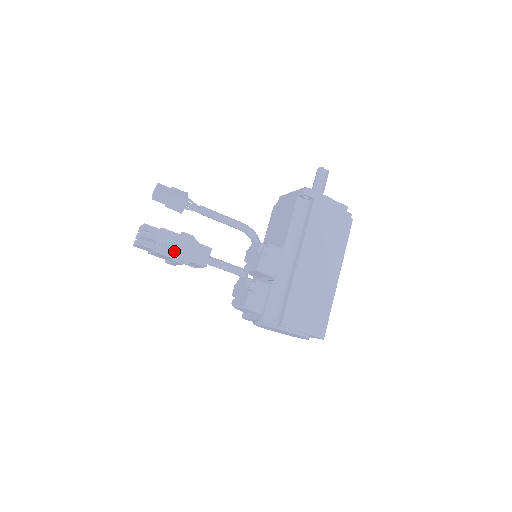
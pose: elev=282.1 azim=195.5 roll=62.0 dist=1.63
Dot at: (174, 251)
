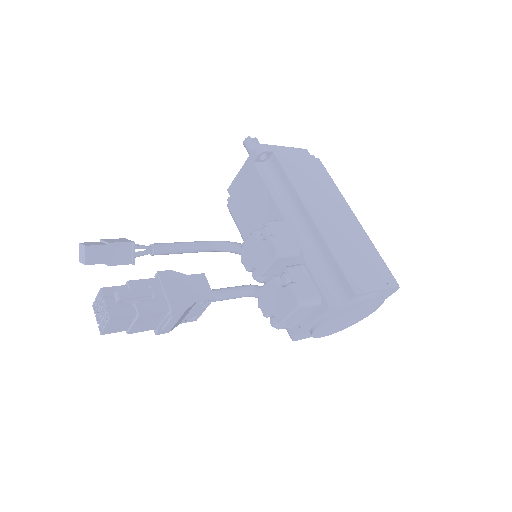
Dot at: (163, 302)
